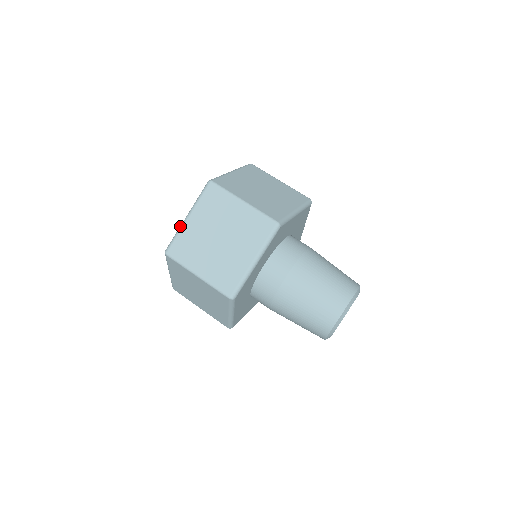
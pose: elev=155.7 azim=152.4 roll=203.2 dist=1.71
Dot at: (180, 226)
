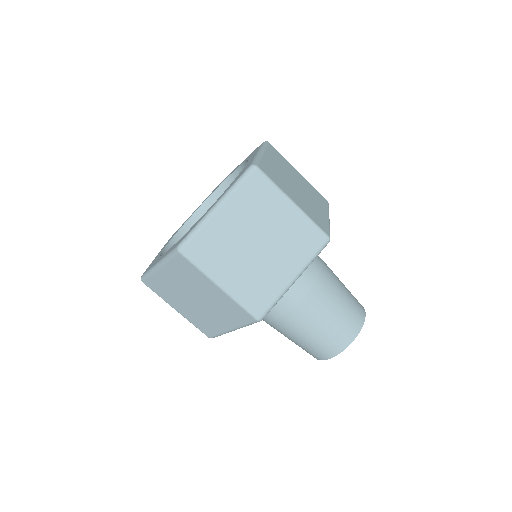
Dot at: (205, 217)
